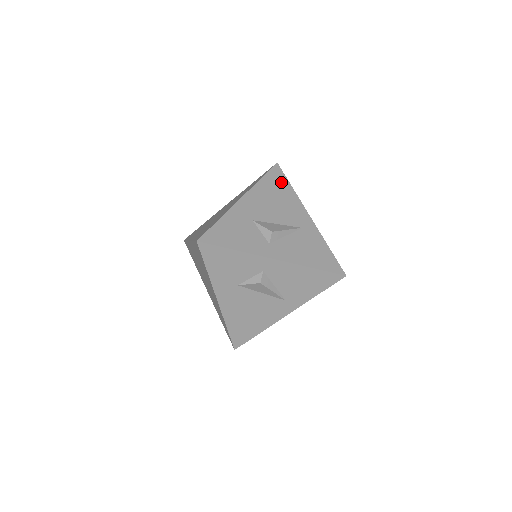
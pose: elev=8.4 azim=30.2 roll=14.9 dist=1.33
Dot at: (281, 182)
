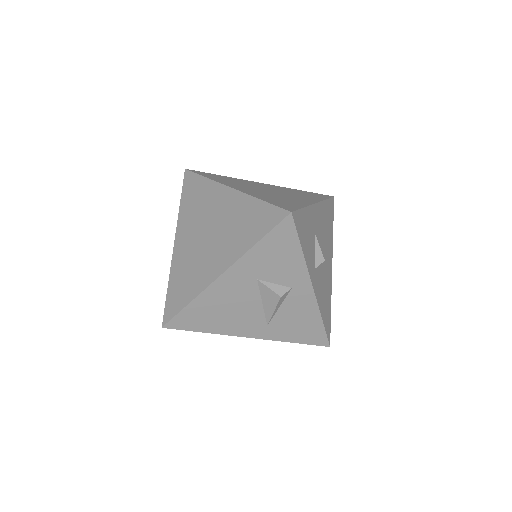
Dot at: (331, 217)
